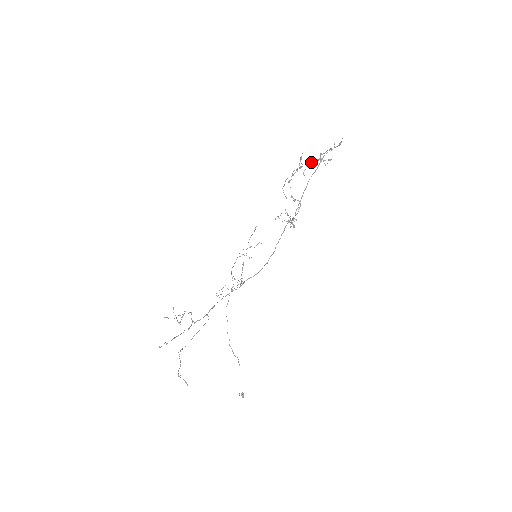
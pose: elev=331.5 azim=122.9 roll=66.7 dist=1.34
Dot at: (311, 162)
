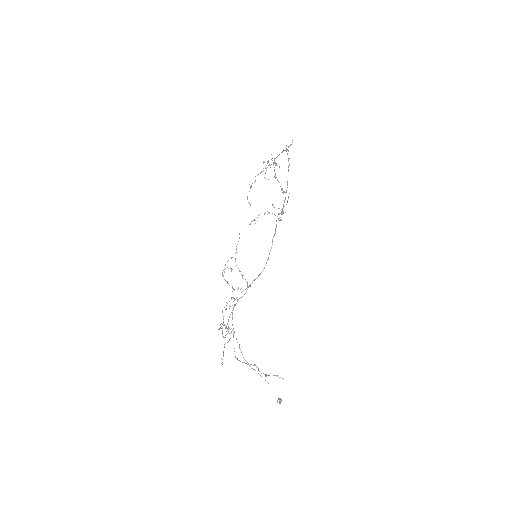
Dot at: occluded
